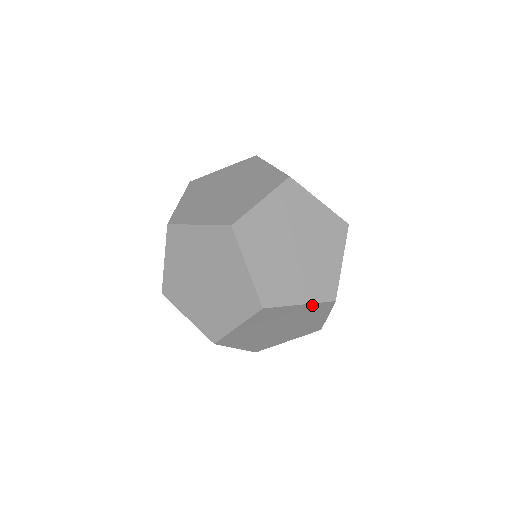
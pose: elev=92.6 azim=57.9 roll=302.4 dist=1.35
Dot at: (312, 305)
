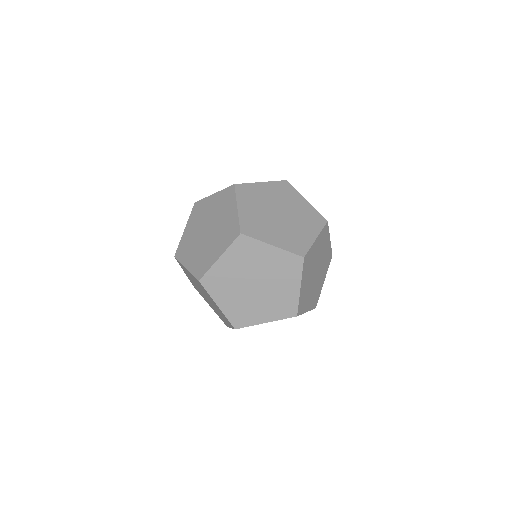
Dot at: (320, 234)
